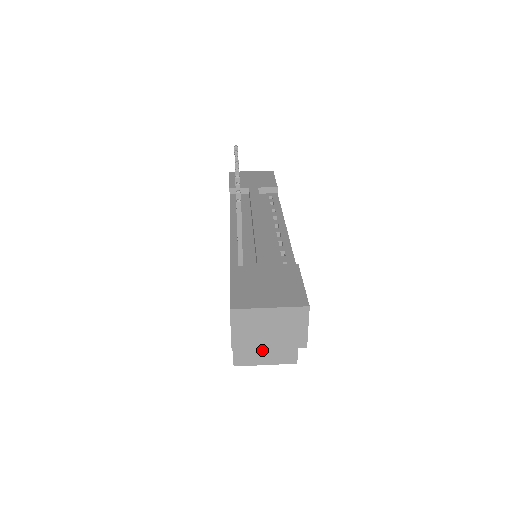
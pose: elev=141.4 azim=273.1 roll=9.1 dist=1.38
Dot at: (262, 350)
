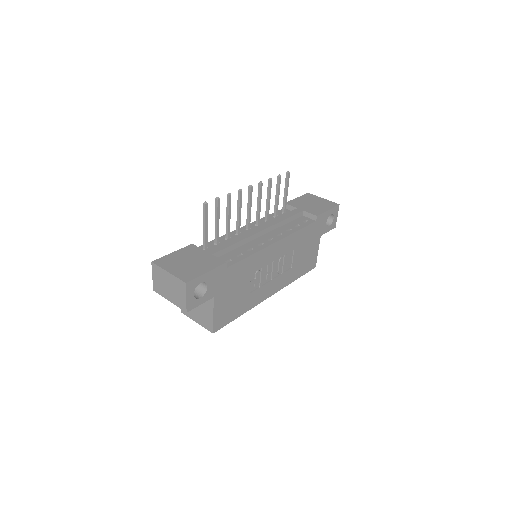
Dot at: (195, 310)
